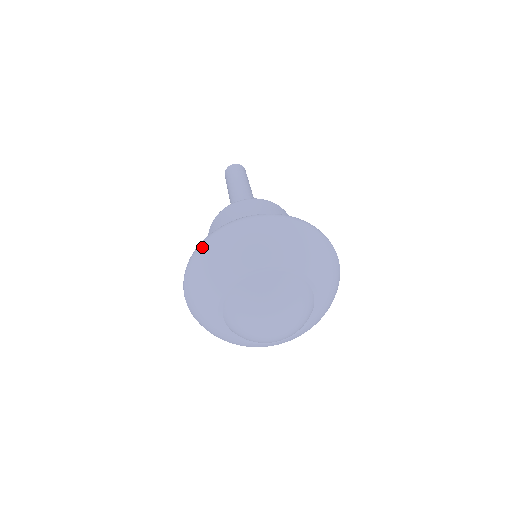
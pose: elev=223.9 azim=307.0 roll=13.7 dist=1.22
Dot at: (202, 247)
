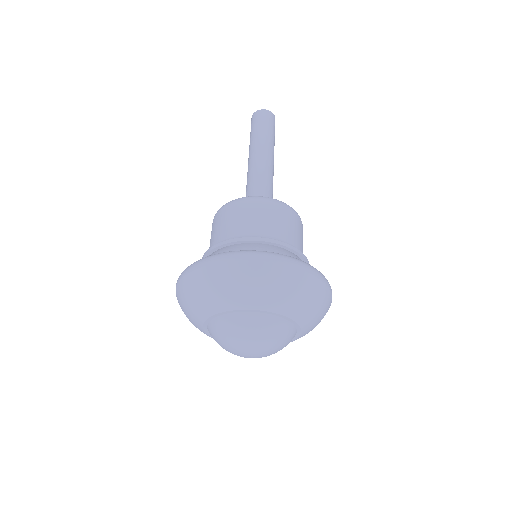
Dot at: occluded
